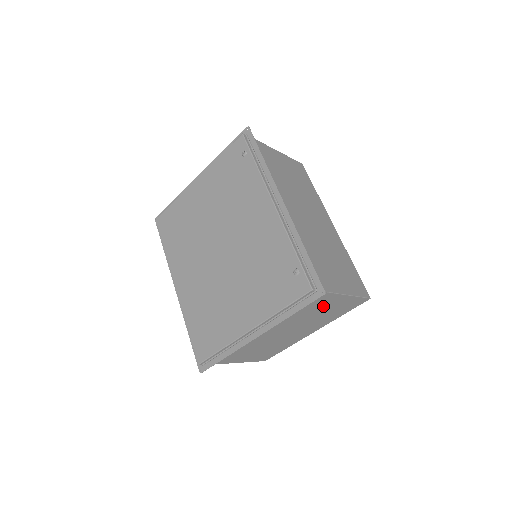
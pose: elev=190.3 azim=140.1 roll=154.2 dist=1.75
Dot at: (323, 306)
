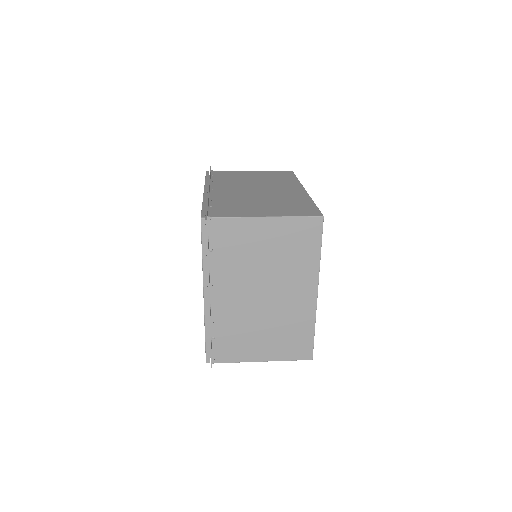
Dot at: (257, 242)
